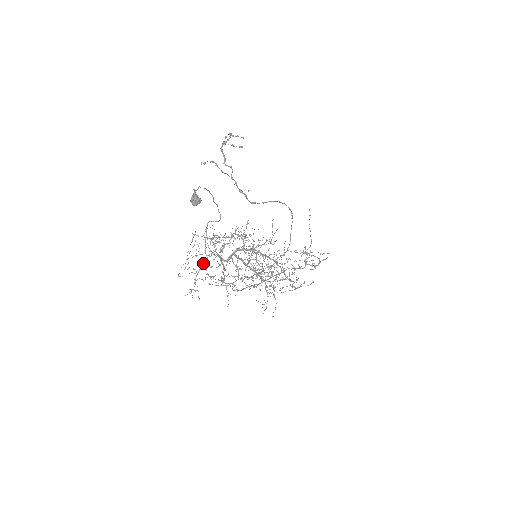
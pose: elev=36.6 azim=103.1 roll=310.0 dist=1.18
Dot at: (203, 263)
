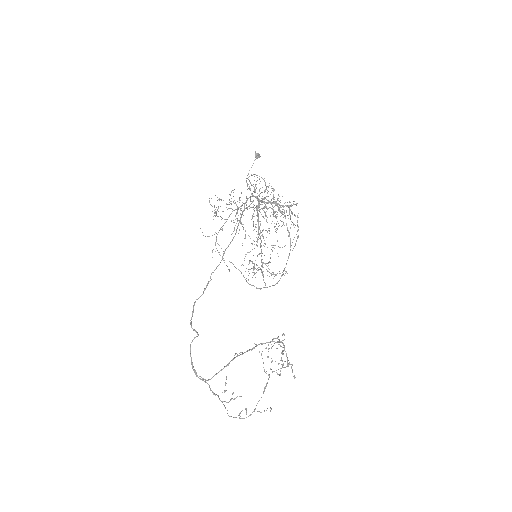
Dot at: occluded
